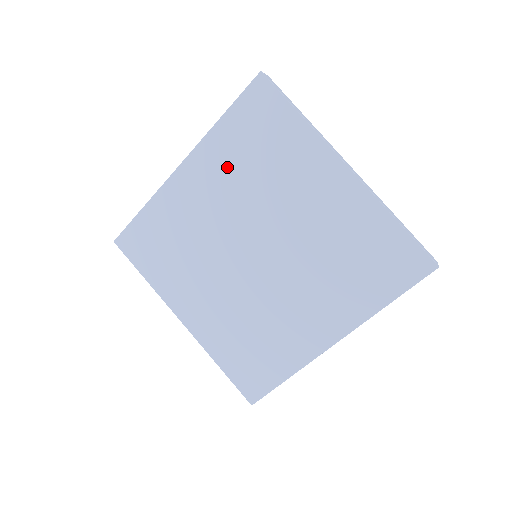
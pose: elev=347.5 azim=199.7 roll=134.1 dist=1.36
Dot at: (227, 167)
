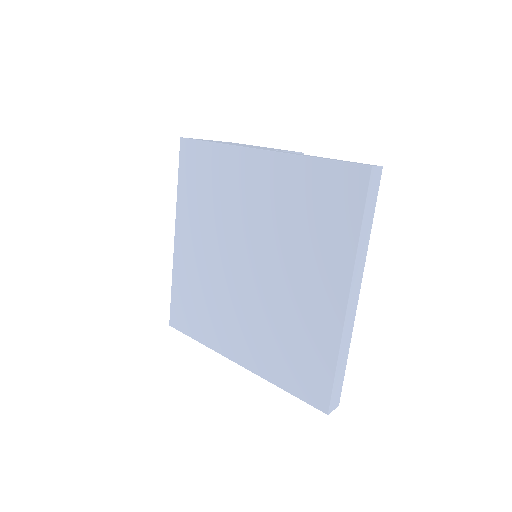
Dot at: (284, 194)
